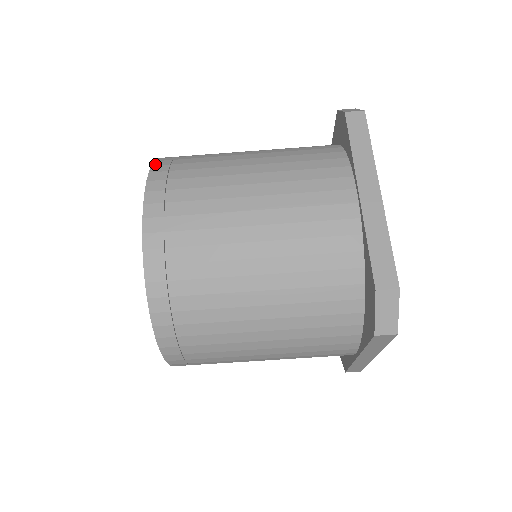
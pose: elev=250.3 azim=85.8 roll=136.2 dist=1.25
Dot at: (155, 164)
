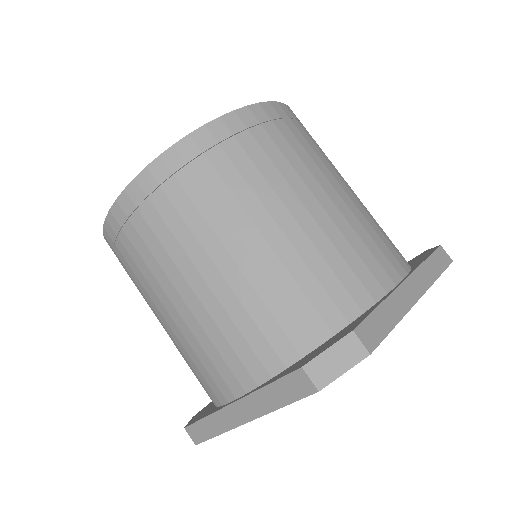
Dot at: occluded
